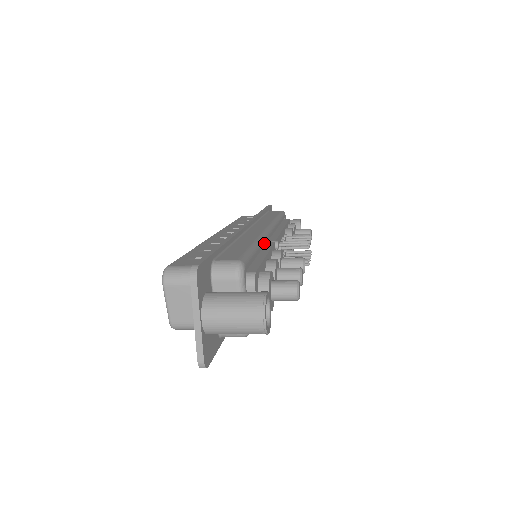
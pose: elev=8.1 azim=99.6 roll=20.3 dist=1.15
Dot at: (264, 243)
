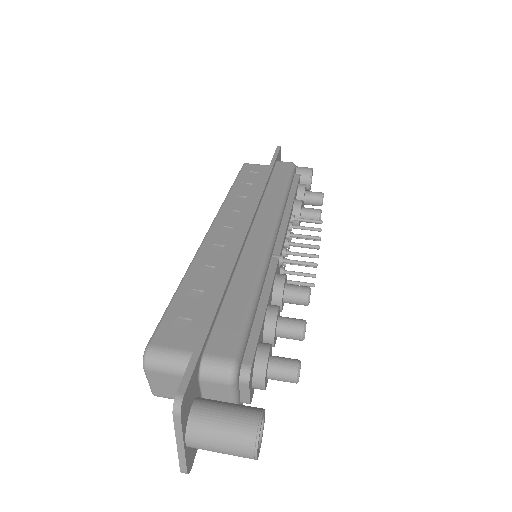
Dot at: (266, 273)
